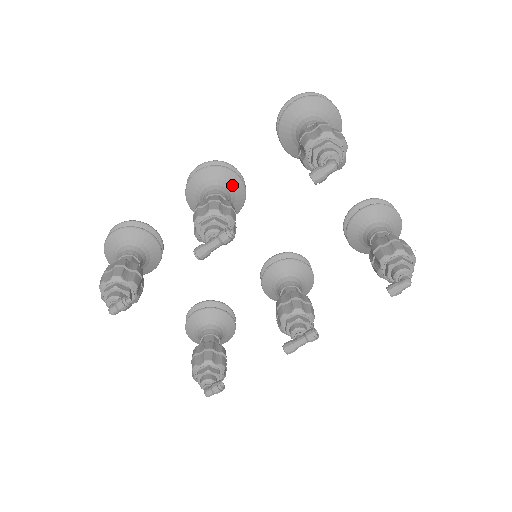
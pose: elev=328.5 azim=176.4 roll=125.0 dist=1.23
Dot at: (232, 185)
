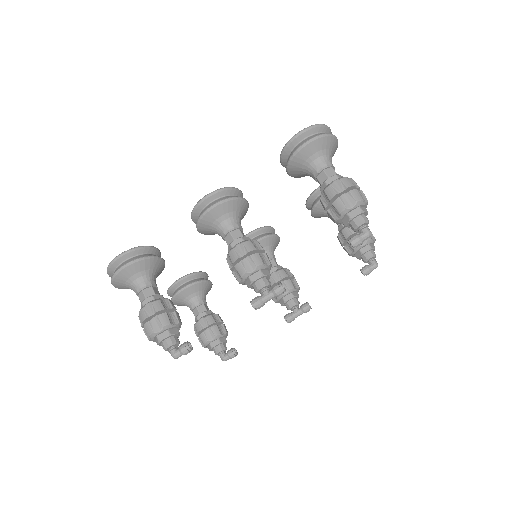
Dot at: (242, 211)
